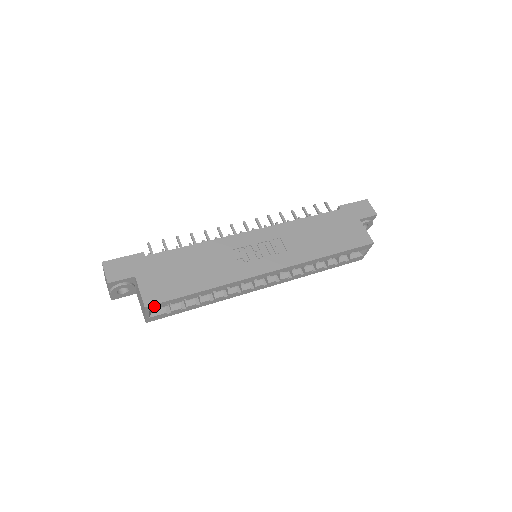
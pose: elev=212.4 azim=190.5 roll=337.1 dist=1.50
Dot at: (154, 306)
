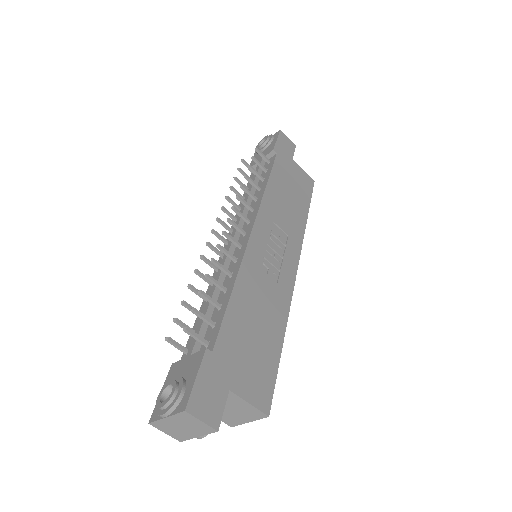
Dot at: (267, 405)
